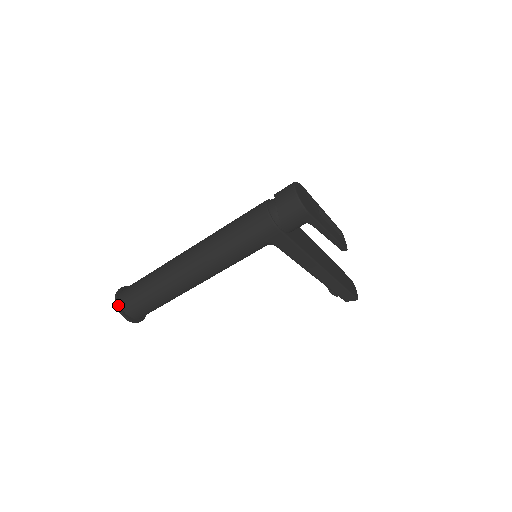
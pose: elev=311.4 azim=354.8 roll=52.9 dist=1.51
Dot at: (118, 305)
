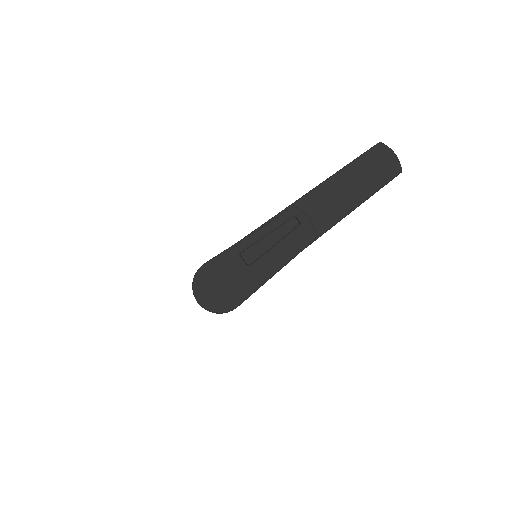
Dot at: occluded
